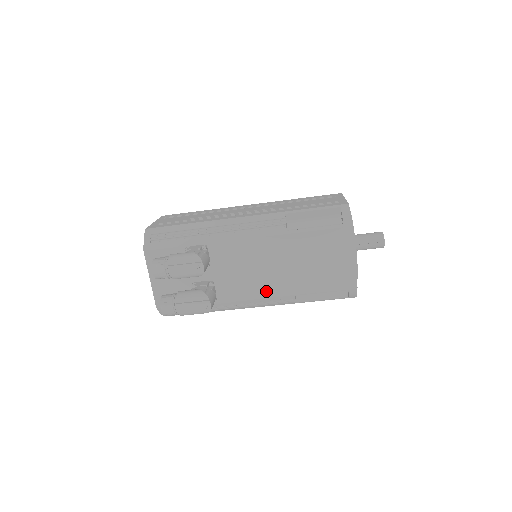
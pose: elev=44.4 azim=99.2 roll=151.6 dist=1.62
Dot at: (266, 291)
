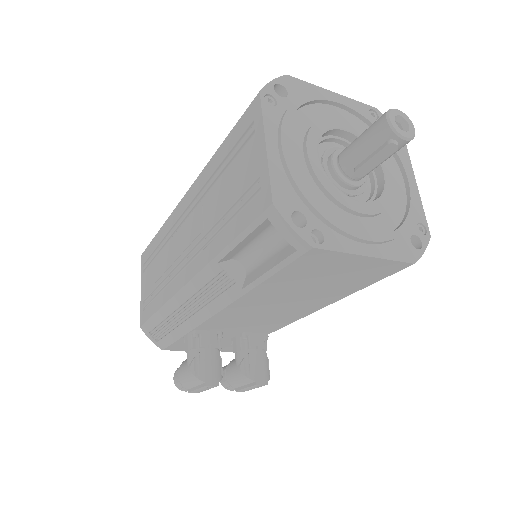
Dot at: (302, 314)
